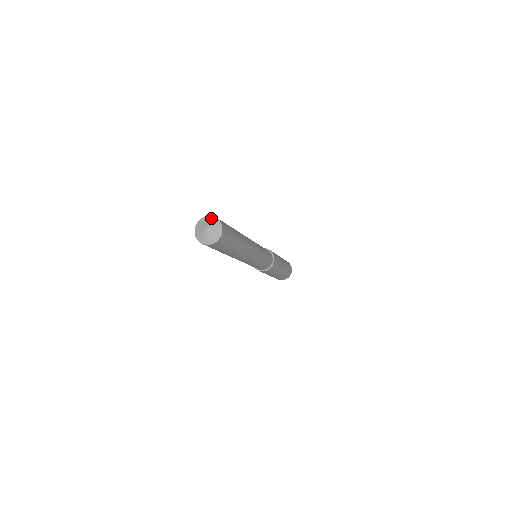
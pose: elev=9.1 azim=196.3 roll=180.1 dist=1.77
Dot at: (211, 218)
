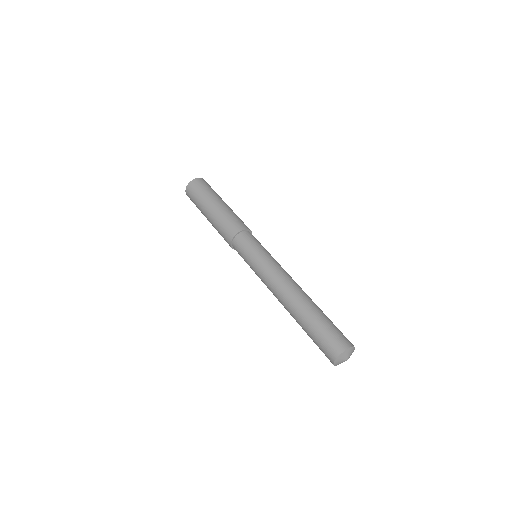
Dot at: (348, 351)
